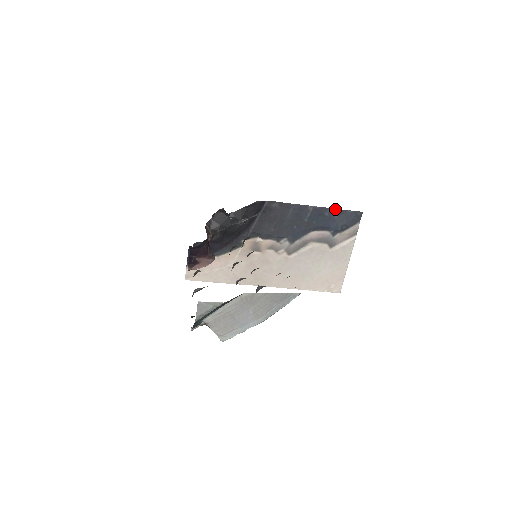
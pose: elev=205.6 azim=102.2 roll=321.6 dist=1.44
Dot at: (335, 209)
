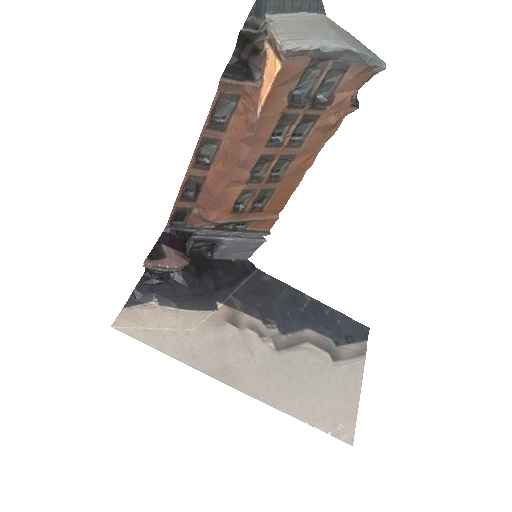
Dot at: (337, 311)
